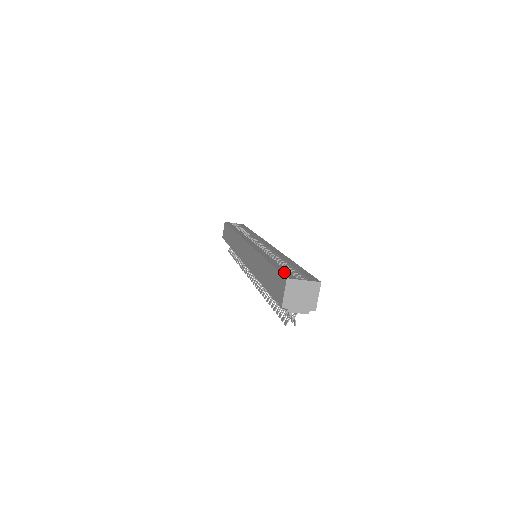
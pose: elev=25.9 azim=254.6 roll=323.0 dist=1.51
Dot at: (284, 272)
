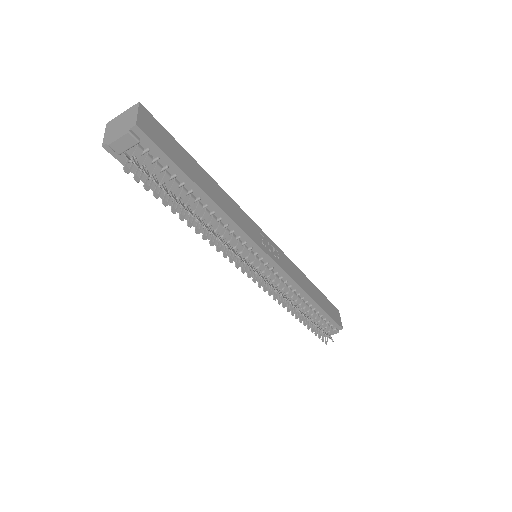
Dot at: occluded
